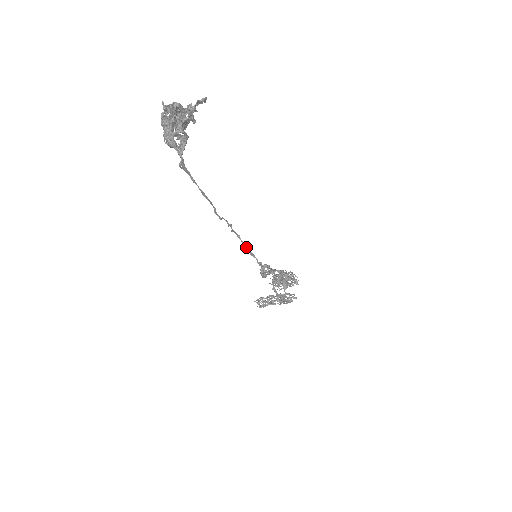
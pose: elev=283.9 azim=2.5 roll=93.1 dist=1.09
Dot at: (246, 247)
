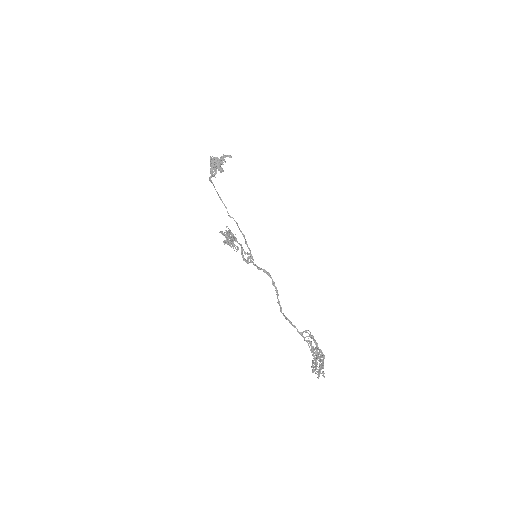
Dot at: (247, 244)
